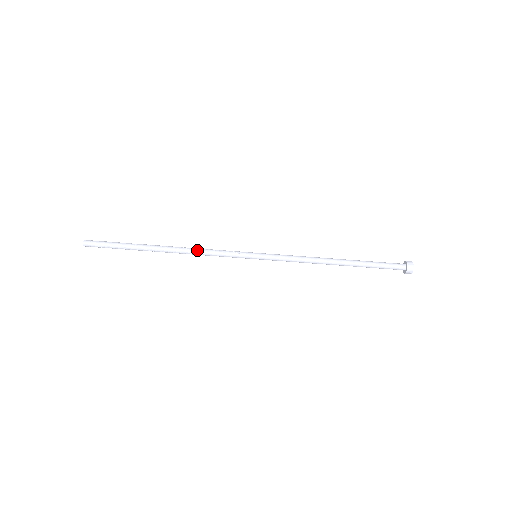
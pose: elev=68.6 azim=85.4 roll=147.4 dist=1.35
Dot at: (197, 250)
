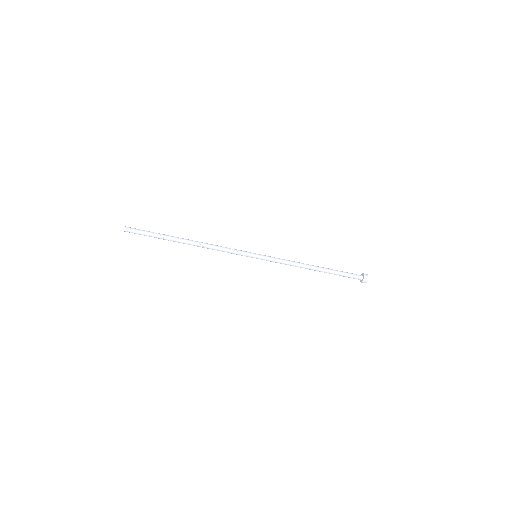
Dot at: (212, 249)
